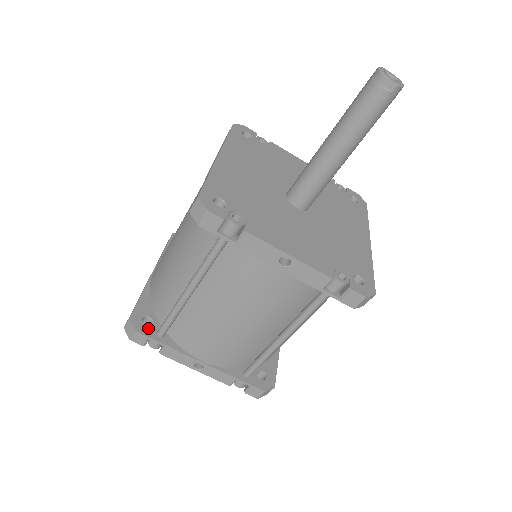
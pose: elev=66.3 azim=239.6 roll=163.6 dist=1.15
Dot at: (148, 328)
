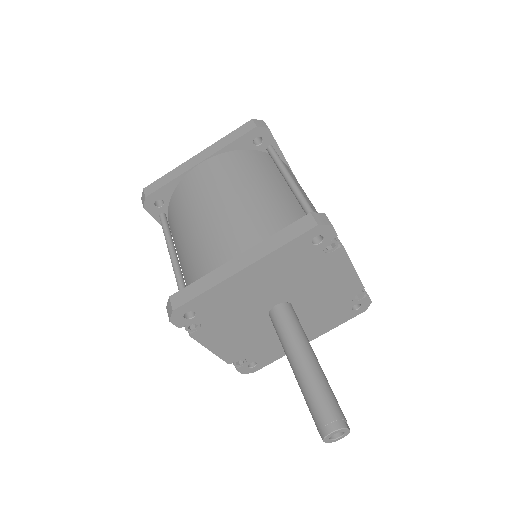
Dot at: (156, 209)
